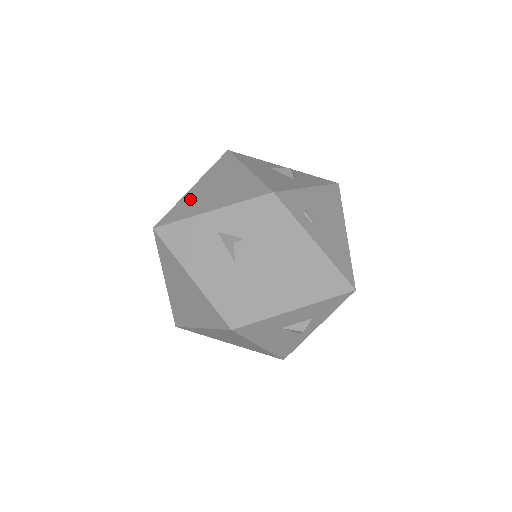
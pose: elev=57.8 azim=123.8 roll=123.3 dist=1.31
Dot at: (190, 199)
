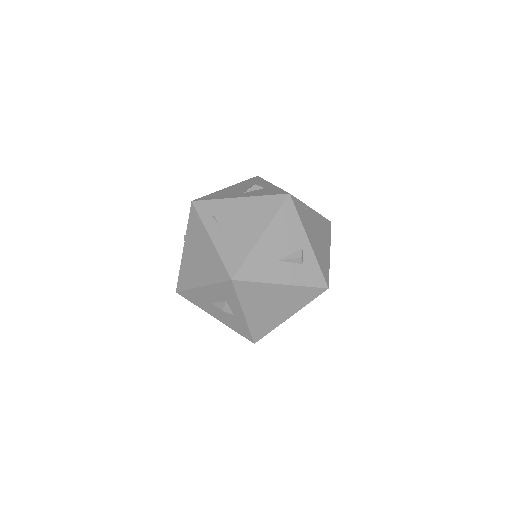
Dot at: occluded
